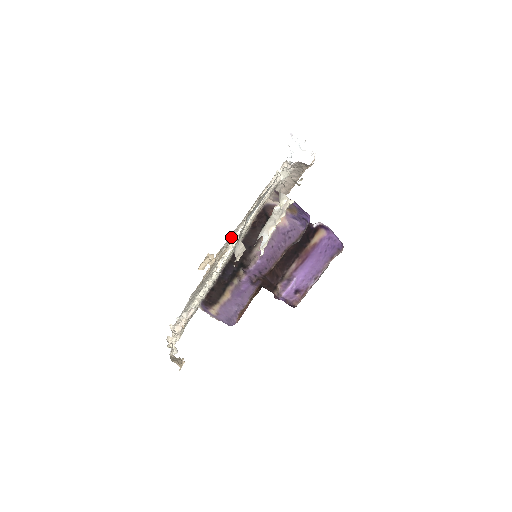
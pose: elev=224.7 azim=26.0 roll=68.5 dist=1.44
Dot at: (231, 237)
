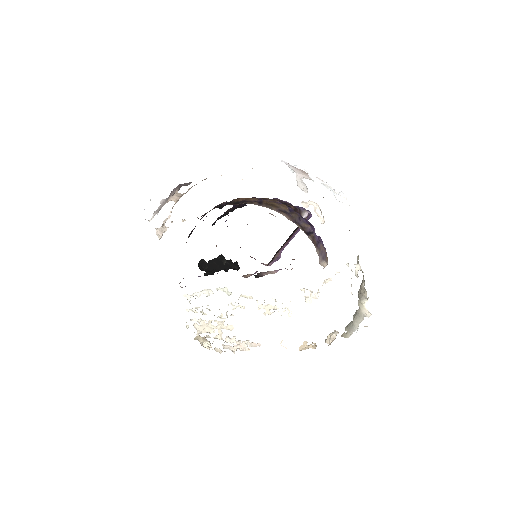
Dot at: occluded
